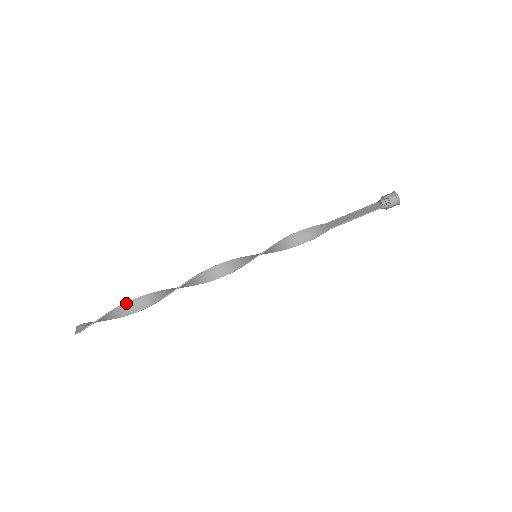
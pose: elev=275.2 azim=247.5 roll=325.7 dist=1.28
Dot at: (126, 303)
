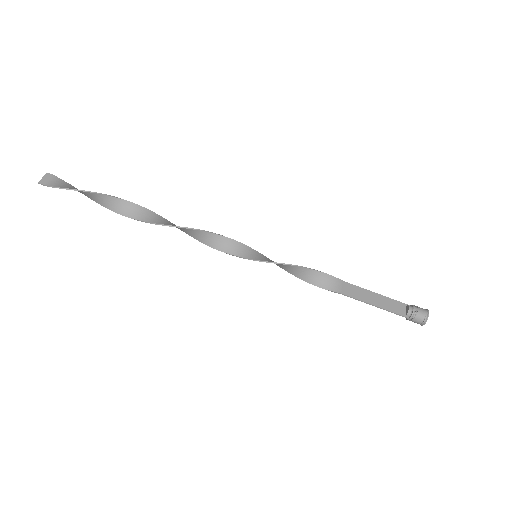
Dot at: (105, 195)
